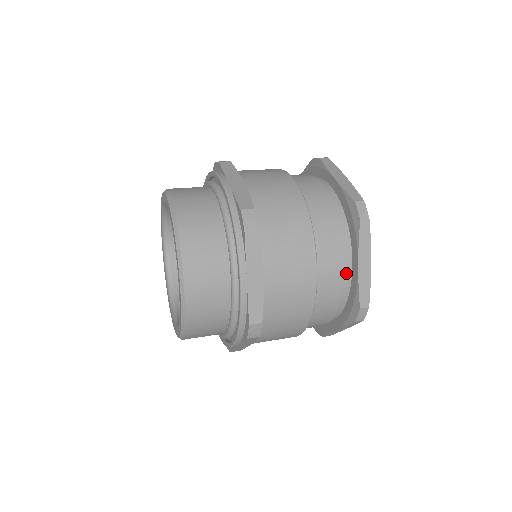
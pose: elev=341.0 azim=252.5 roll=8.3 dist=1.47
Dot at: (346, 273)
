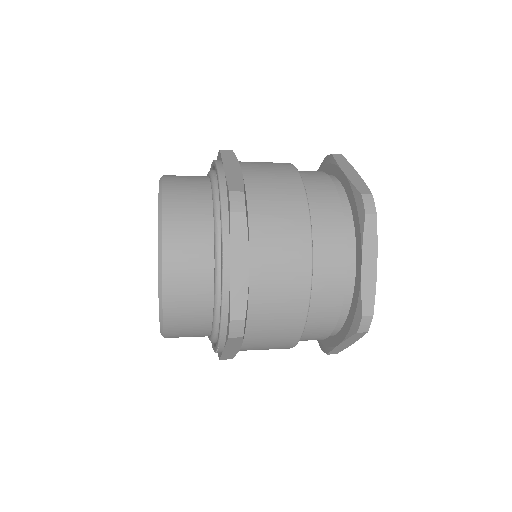
Dot at: (337, 188)
